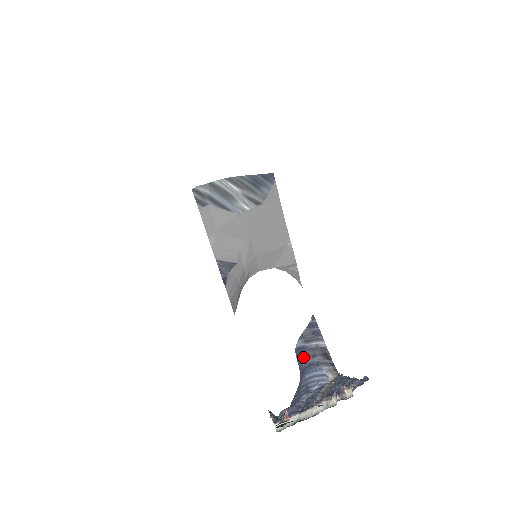
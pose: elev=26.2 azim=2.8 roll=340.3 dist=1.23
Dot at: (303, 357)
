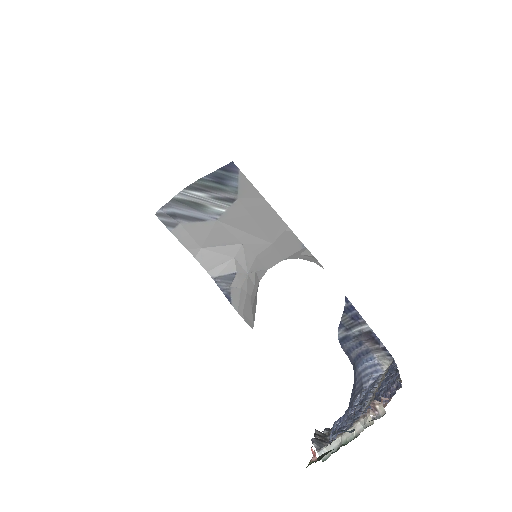
Dot at: (349, 348)
